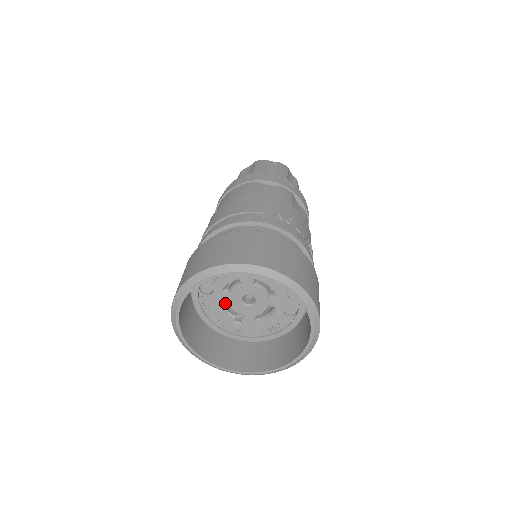
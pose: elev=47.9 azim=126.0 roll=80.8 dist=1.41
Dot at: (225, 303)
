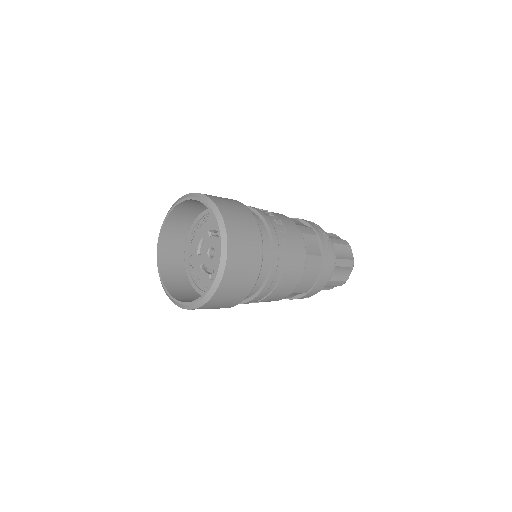
Dot at: (206, 269)
